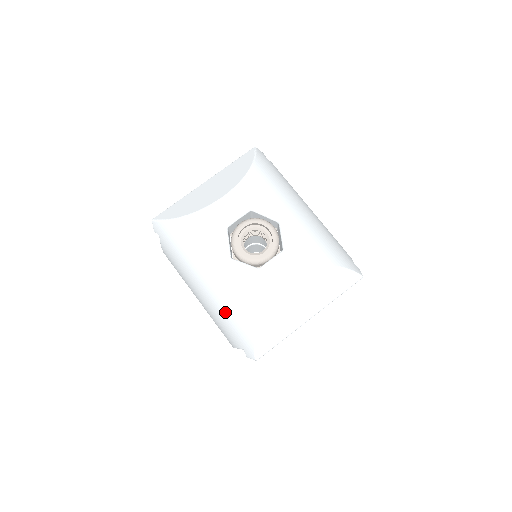
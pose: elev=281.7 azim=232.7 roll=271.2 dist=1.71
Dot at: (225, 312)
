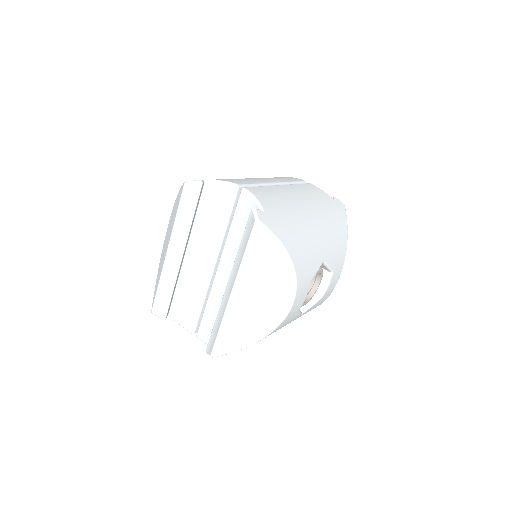
Dot at: occluded
